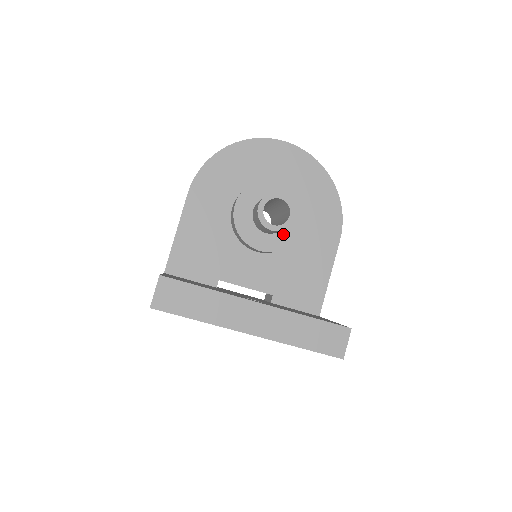
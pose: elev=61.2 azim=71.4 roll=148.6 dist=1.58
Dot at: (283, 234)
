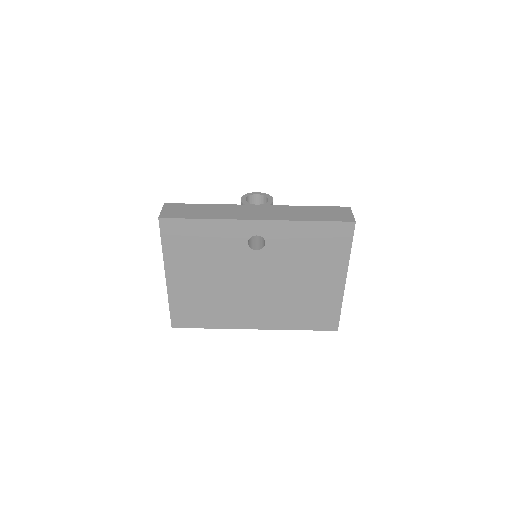
Dot at: occluded
